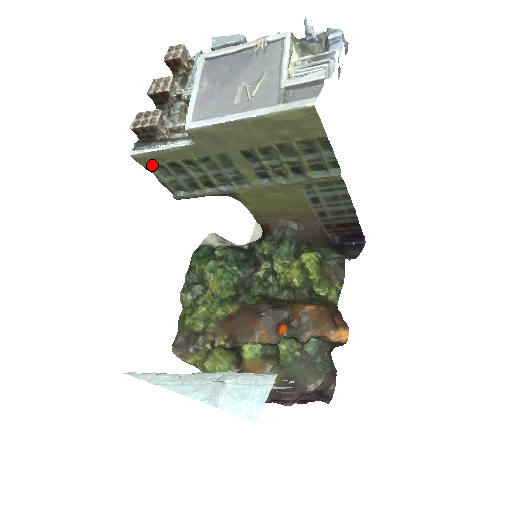
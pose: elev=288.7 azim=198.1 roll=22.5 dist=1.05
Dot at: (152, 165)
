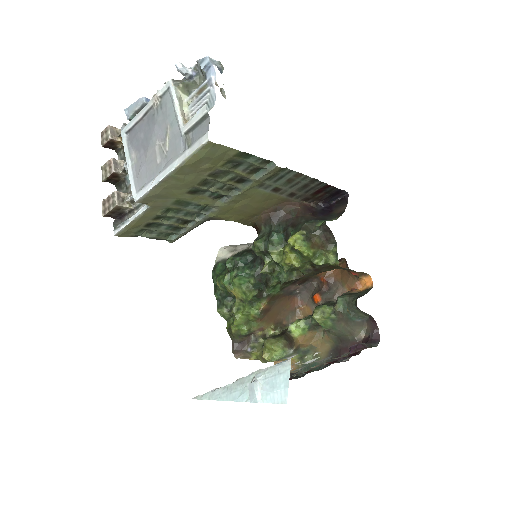
Dot at: (135, 233)
